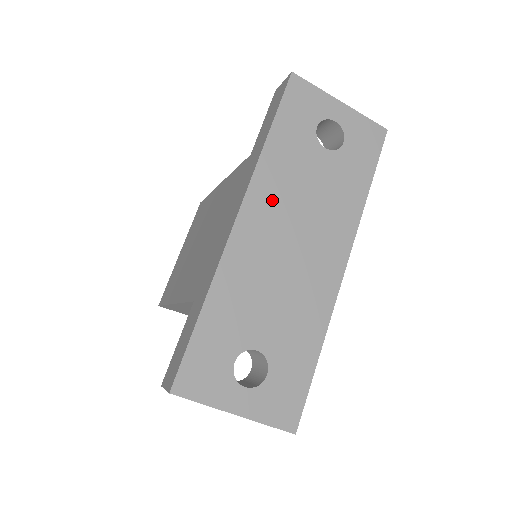
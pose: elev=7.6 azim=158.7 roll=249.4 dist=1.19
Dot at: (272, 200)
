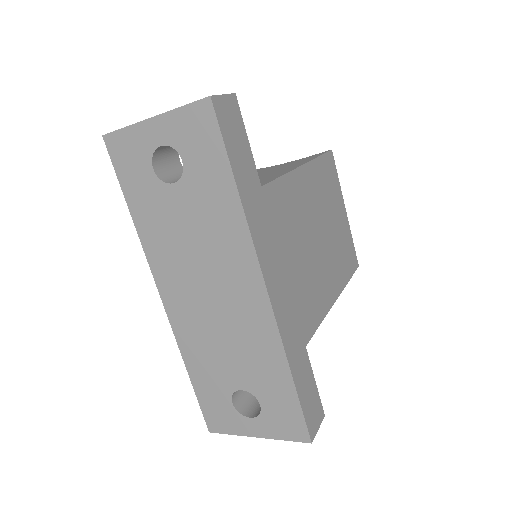
Dot at: (171, 268)
